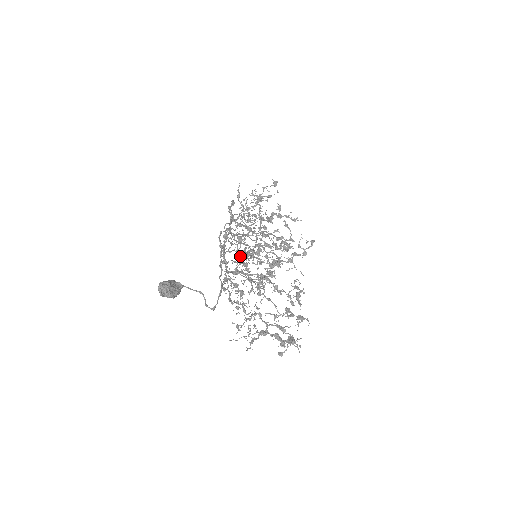
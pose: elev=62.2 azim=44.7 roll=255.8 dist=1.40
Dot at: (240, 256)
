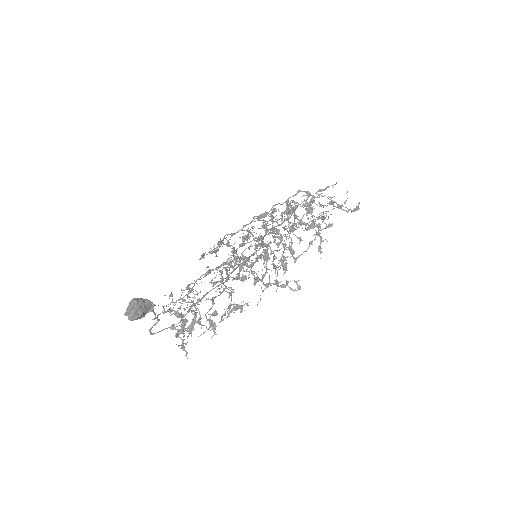
Dot at: occluded
